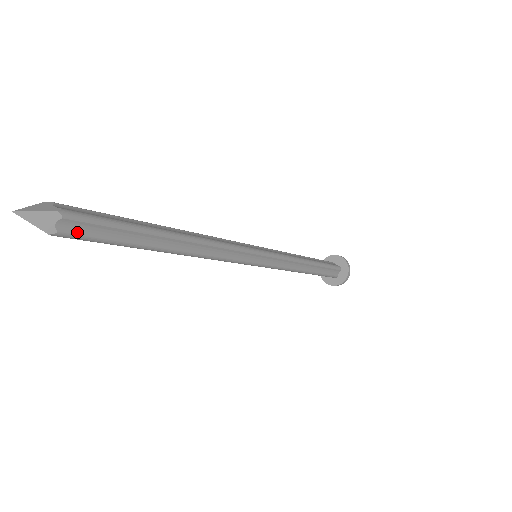
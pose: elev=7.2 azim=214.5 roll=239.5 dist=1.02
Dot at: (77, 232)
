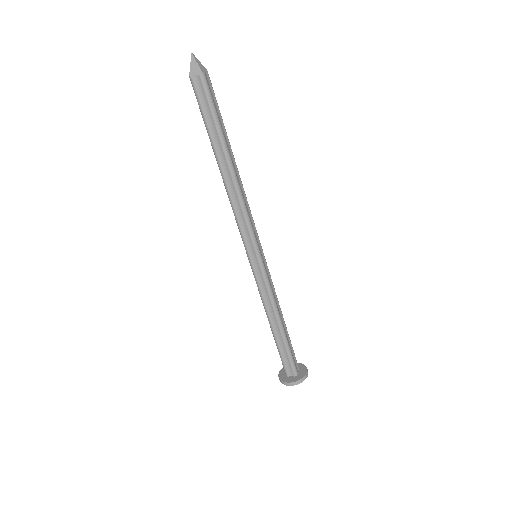
Dot at: (209, 87)
